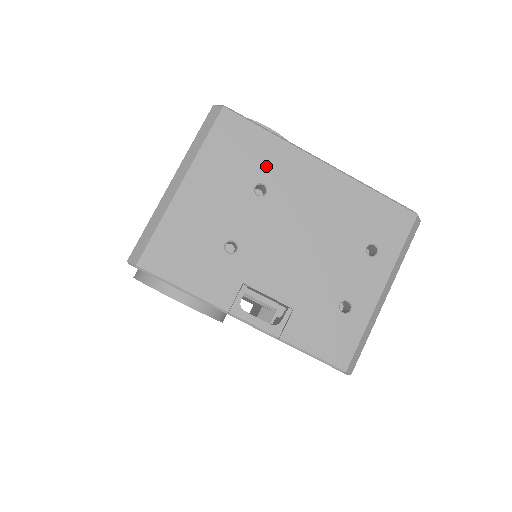
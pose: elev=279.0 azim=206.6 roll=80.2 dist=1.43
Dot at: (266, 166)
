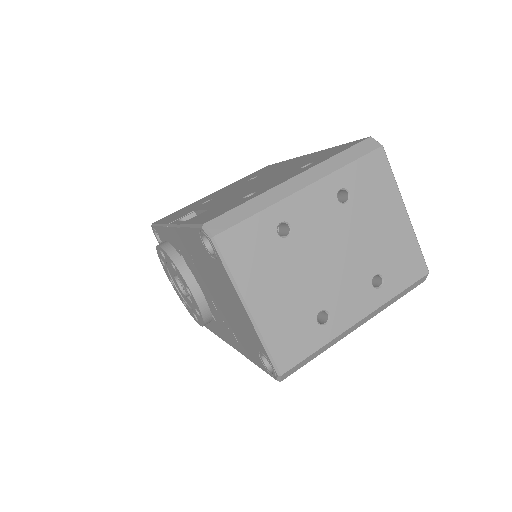
Dot at: occluded
